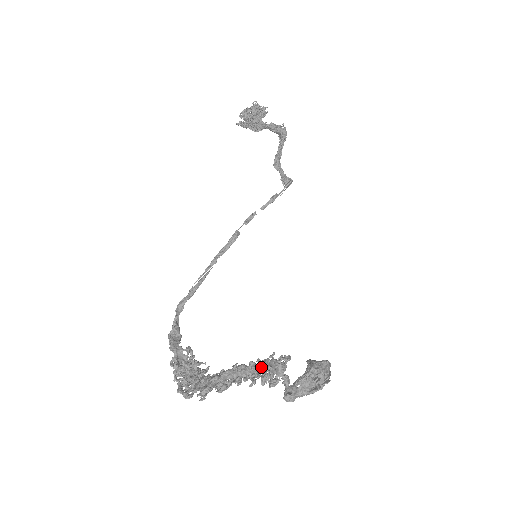
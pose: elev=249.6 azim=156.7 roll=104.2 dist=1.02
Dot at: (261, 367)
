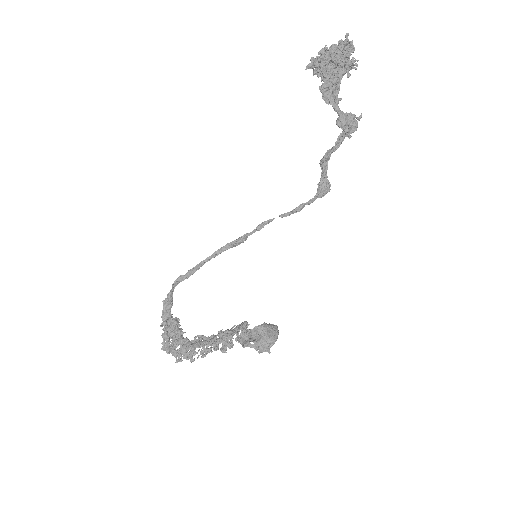
Dot at: (223, 350)
